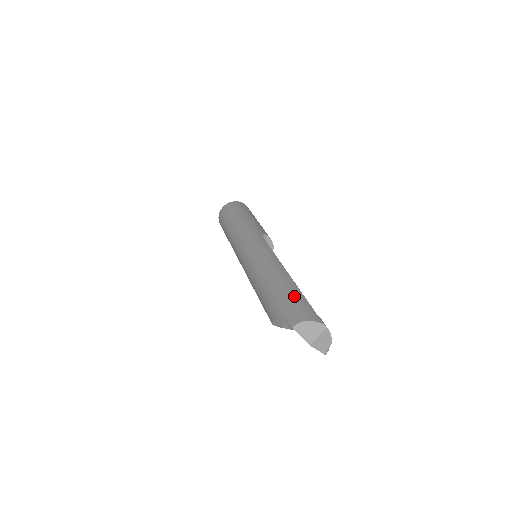
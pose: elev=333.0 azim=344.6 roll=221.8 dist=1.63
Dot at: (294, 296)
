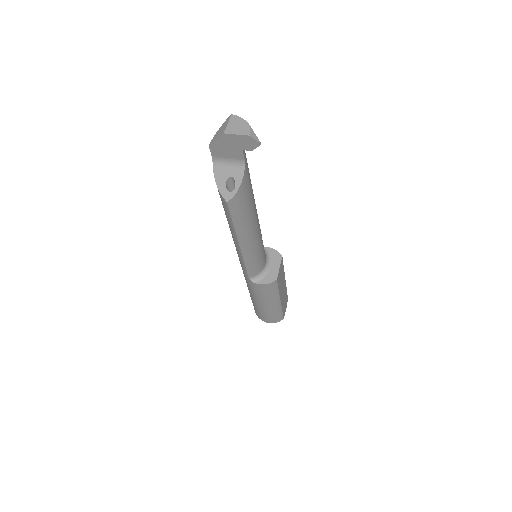
Dot at: occluded
